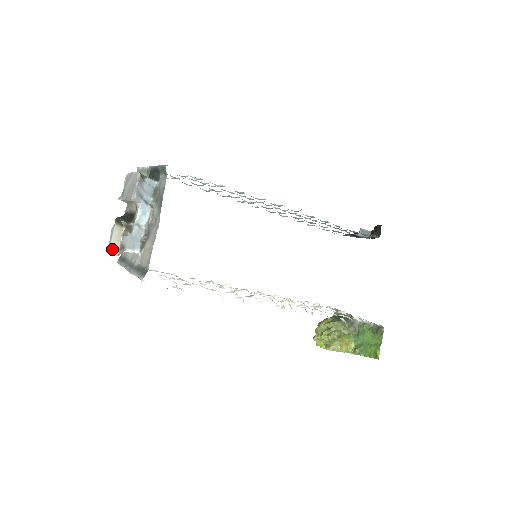
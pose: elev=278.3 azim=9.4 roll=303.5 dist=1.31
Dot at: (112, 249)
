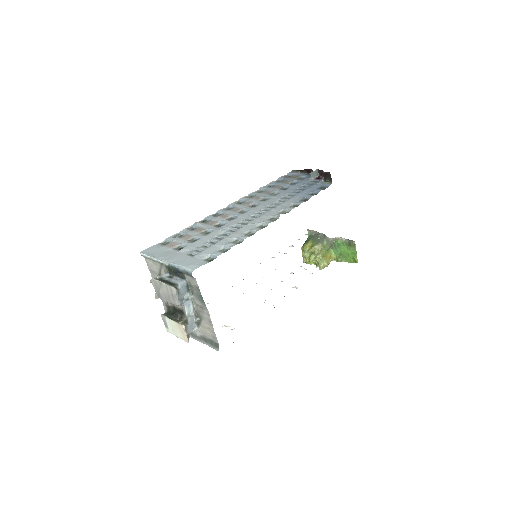
Dot at: (176, 335)
